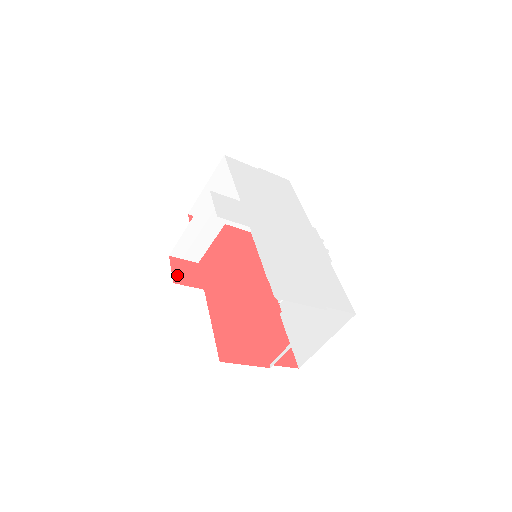
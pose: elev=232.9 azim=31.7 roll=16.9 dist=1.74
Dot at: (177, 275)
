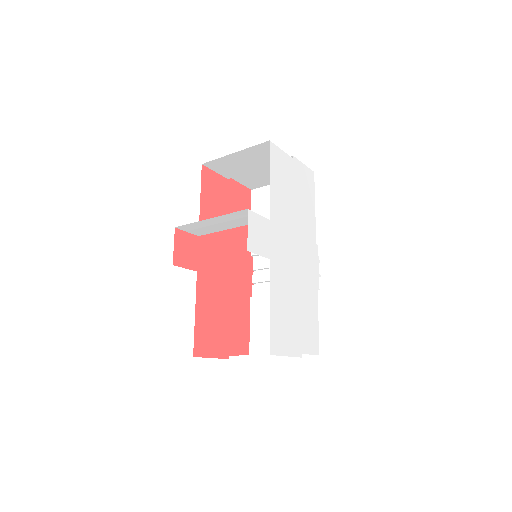
Dot at: (178, 254)
